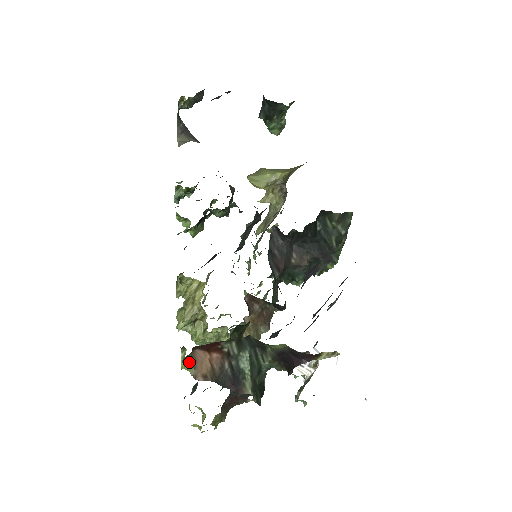
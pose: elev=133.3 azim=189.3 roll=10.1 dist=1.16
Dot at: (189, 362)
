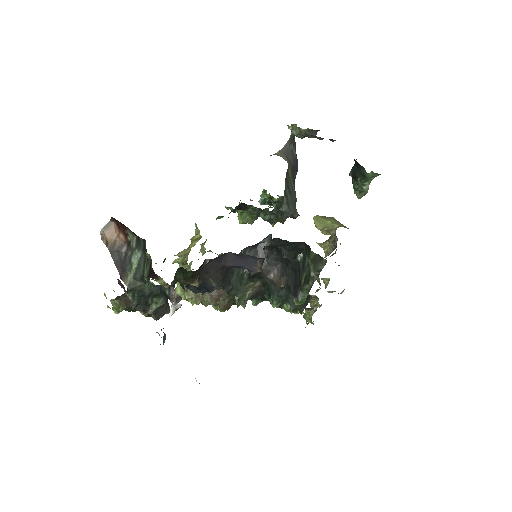
Dot at: occluded
